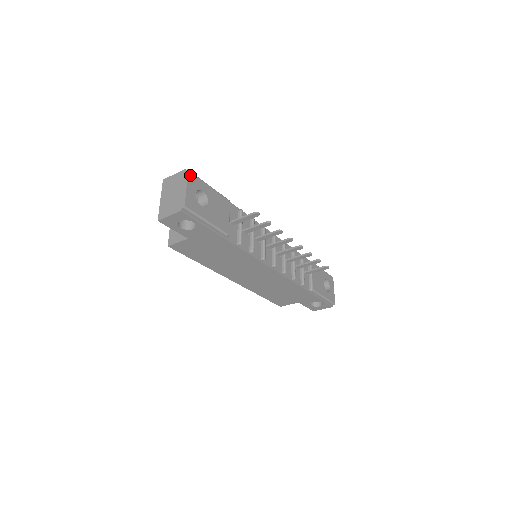
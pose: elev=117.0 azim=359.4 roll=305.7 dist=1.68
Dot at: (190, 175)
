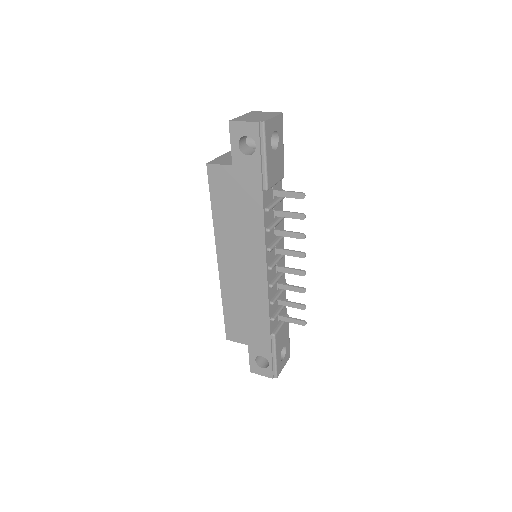
Dot at: (281, 117)
